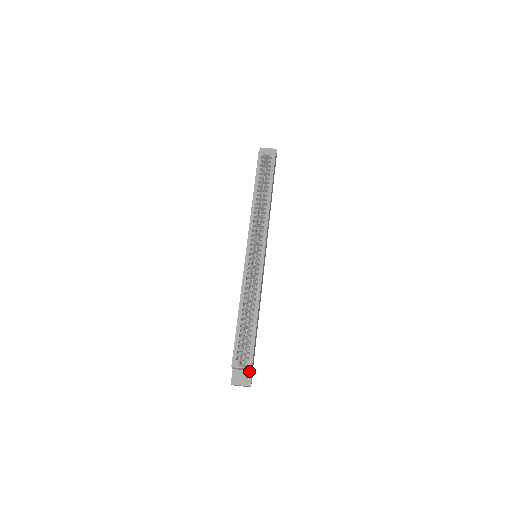
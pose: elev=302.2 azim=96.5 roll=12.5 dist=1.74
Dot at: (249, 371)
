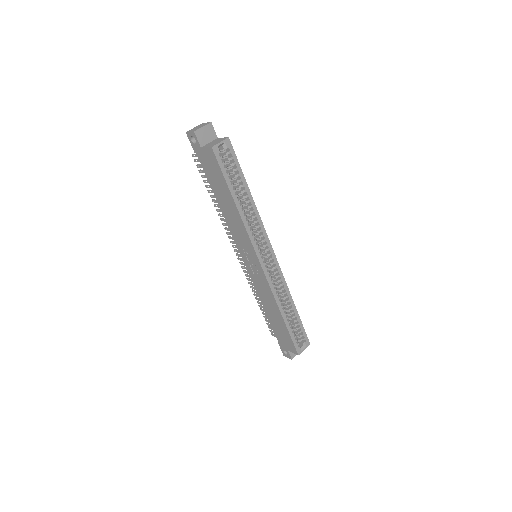
Dot at: occluded
